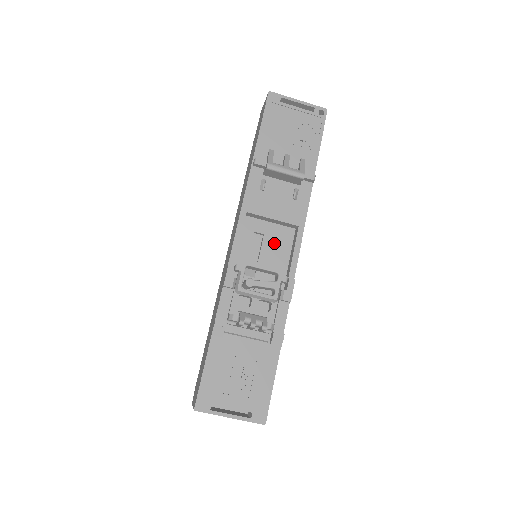
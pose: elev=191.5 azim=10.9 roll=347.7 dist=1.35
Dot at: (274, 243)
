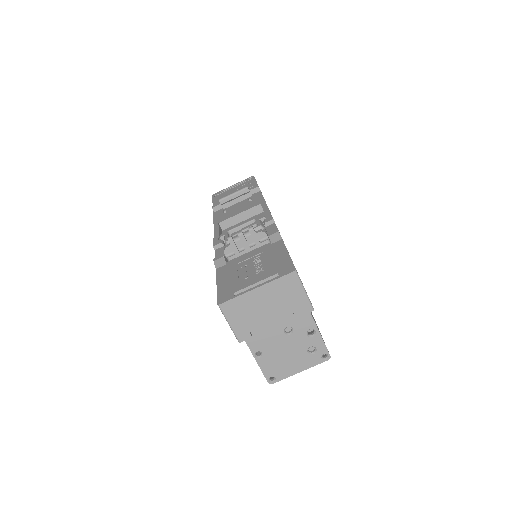
Dot at: occluded
